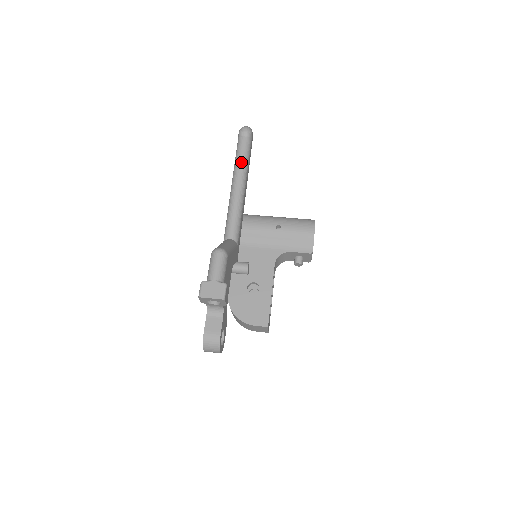
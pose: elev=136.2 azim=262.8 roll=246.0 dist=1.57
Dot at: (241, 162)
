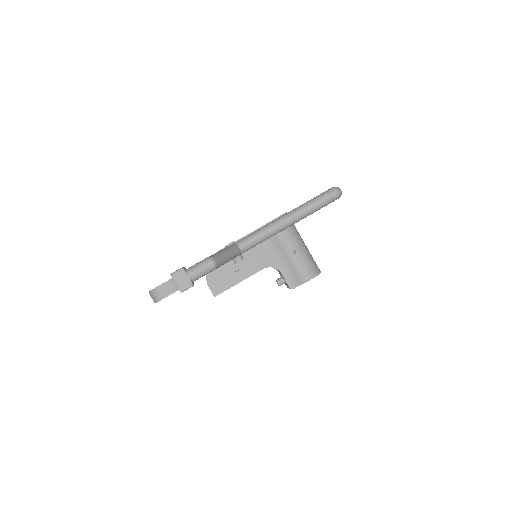
Dot at: (306, 210)
